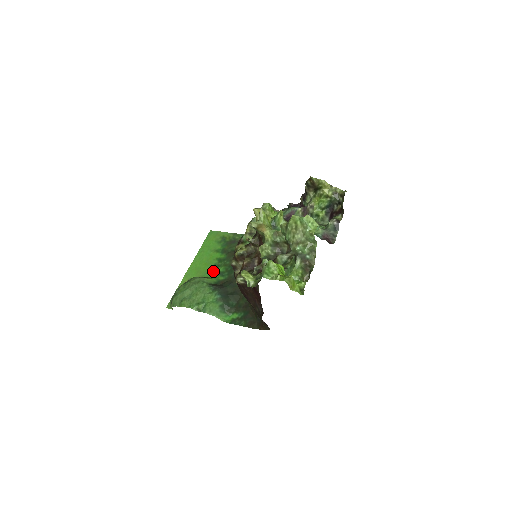
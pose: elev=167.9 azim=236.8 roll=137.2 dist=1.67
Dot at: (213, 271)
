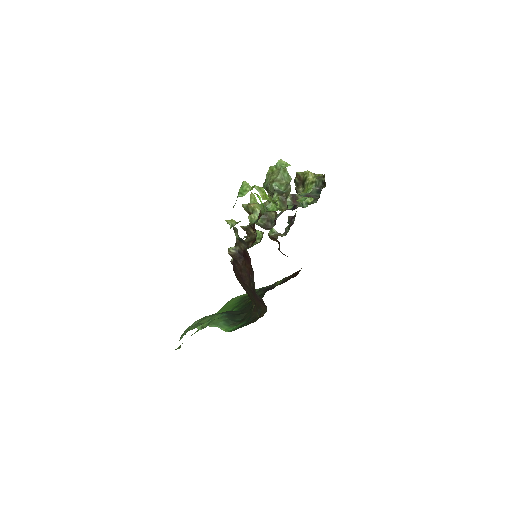
Dot at: occluded
